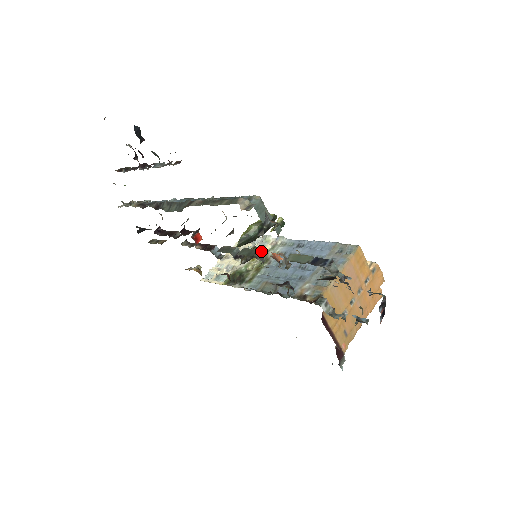
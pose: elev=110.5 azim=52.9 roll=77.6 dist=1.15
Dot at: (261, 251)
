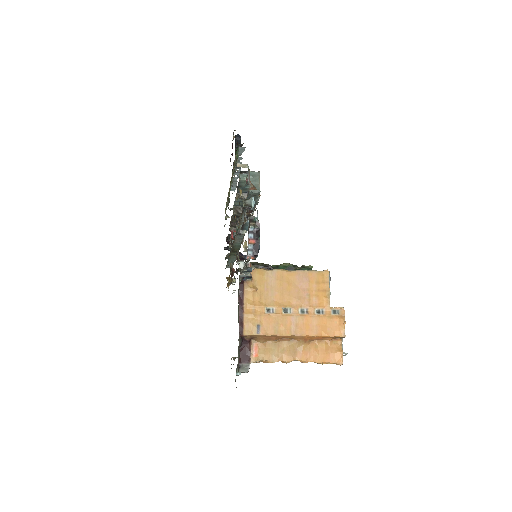
Dot at: occluded
